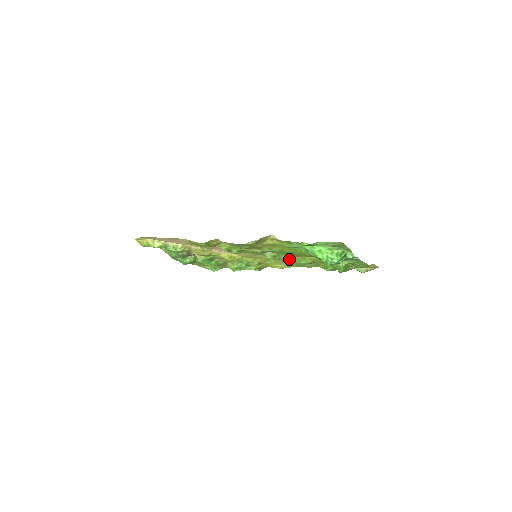
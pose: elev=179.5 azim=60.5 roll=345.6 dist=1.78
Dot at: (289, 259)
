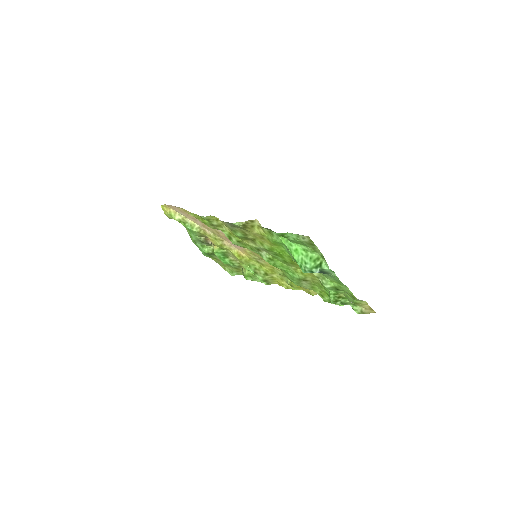
Dot at: (284, 268)
